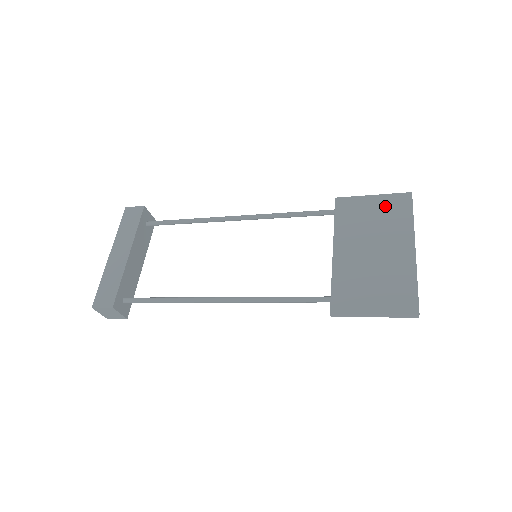
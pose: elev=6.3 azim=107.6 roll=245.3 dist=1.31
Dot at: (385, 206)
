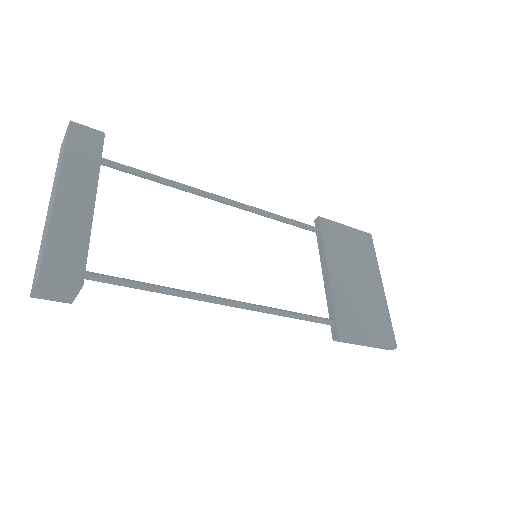
Dot at: (357, 240)
